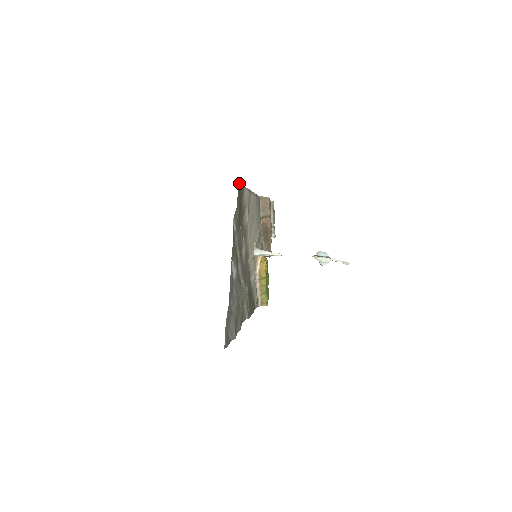
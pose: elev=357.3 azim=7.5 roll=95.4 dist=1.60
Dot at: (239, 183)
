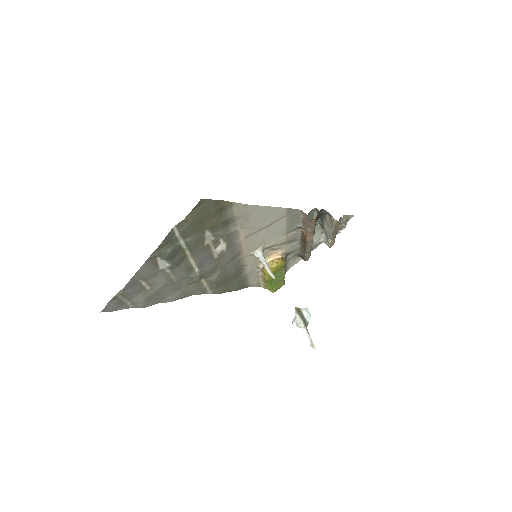
Dot at: occluded
